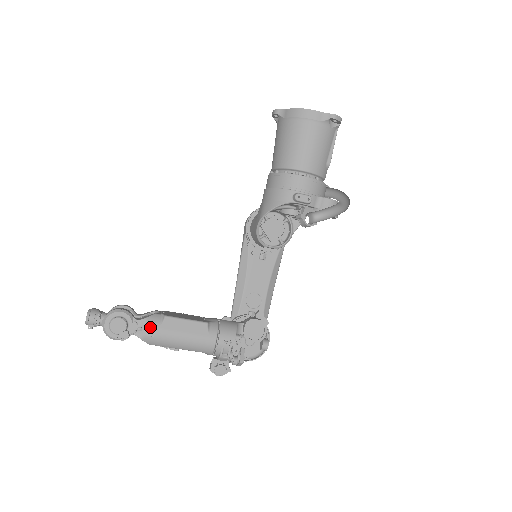
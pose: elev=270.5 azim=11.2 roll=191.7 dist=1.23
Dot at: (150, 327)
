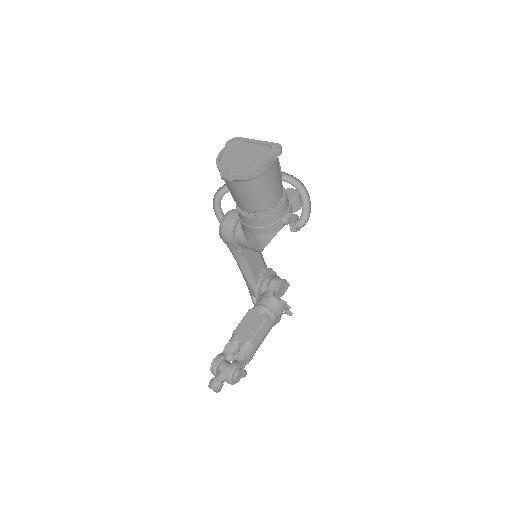
Dot at: (250, 355)
